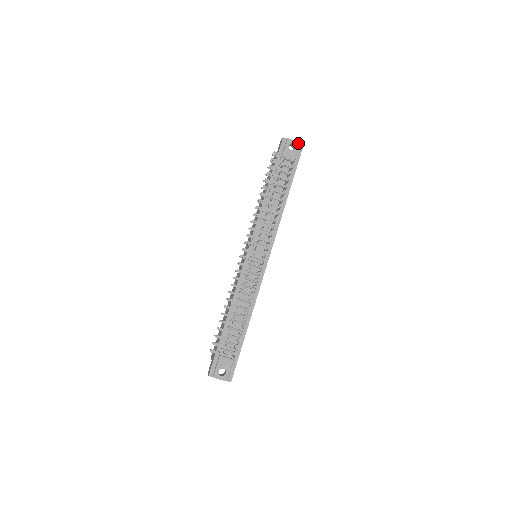
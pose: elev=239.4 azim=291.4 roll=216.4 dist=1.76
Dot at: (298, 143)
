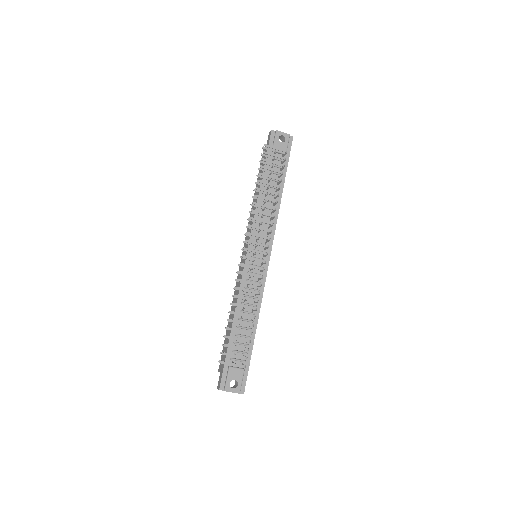
Dot at: (287, 135)
